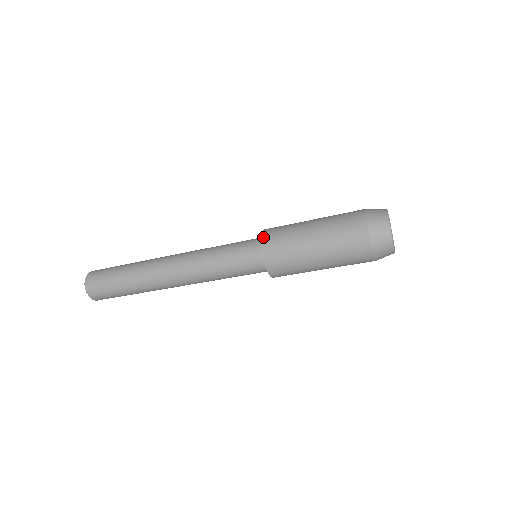
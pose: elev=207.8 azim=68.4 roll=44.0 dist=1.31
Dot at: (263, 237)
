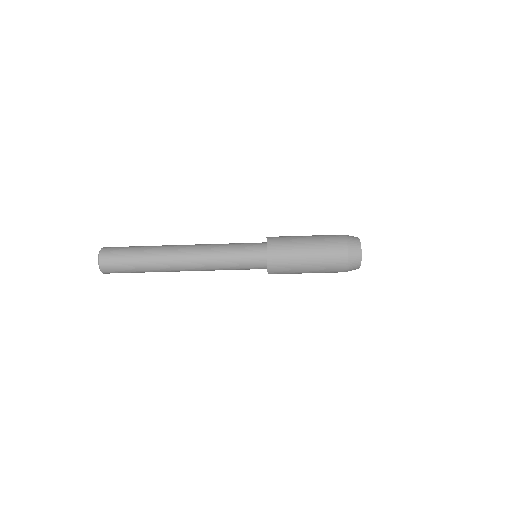
Dot at: (269, 246)
